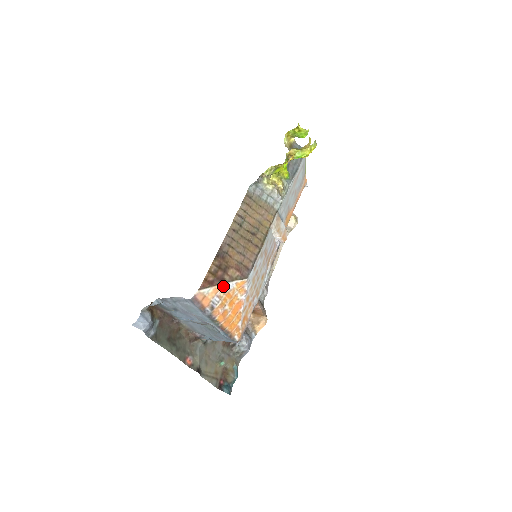
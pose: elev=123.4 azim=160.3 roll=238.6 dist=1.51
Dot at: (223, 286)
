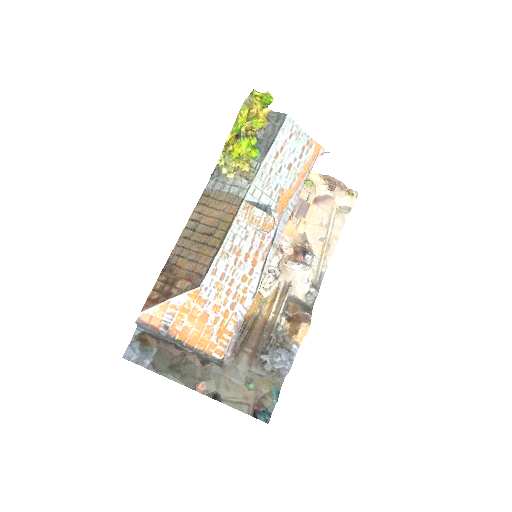
Dot at: (171, 301)
